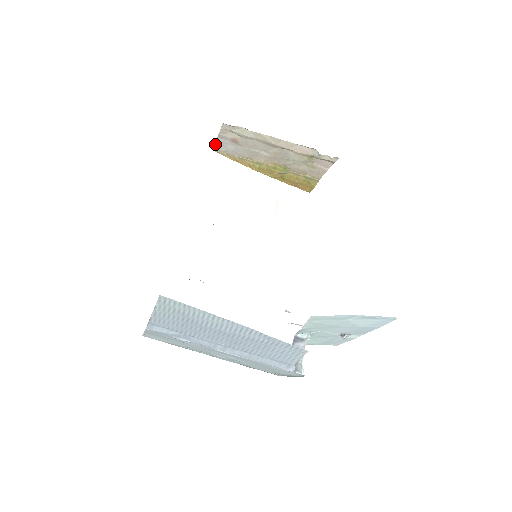
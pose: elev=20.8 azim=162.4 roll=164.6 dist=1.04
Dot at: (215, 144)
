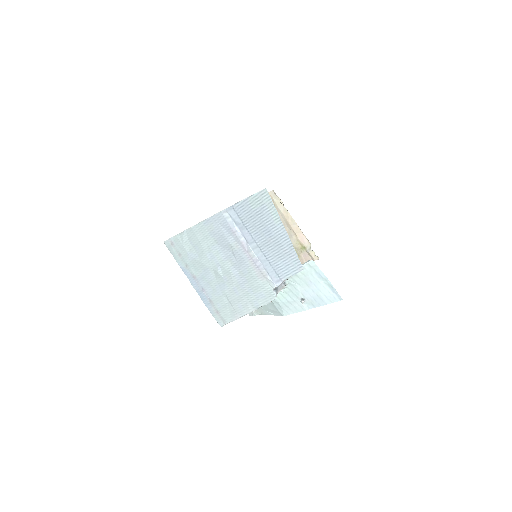
Dot at: occluded
